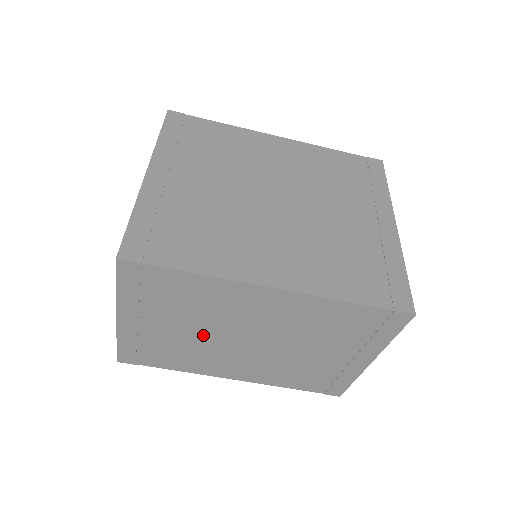
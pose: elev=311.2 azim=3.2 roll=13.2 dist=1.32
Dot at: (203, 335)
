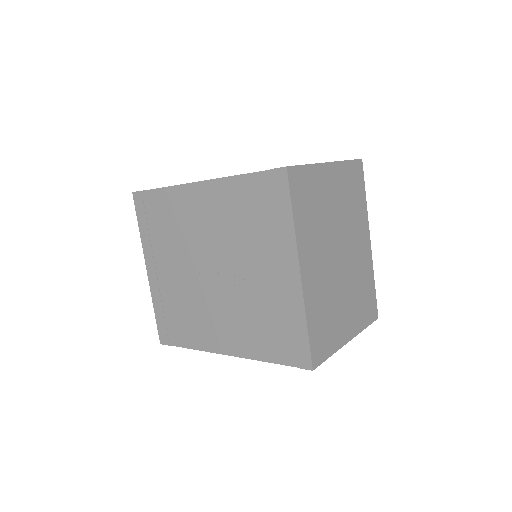
Dot at: occluded
